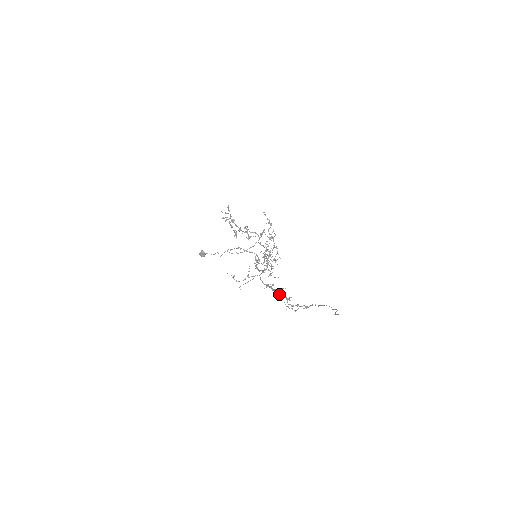
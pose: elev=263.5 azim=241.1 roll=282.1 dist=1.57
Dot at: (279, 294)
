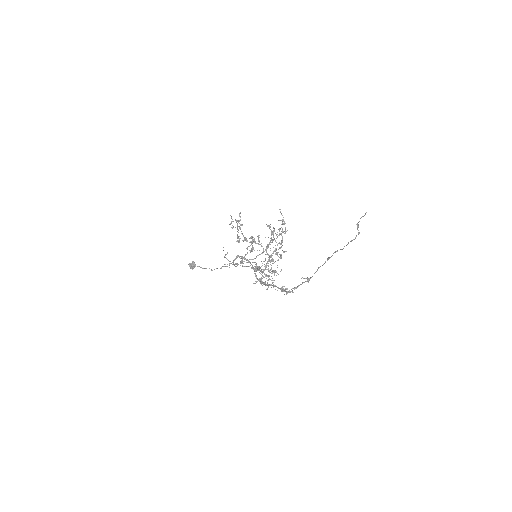
Dot at: (273, 287)
